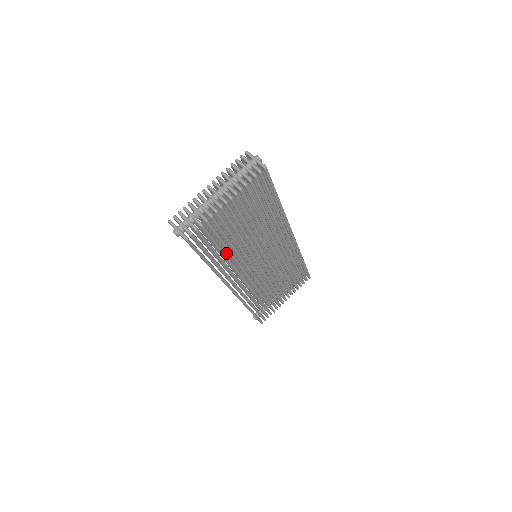
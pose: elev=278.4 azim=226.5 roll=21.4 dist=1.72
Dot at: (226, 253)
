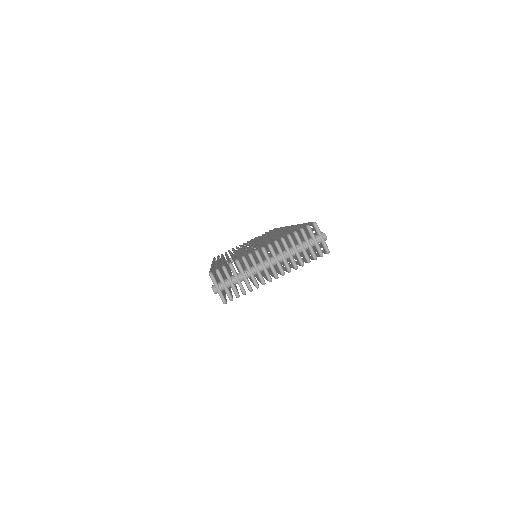
Dot at: occluded
